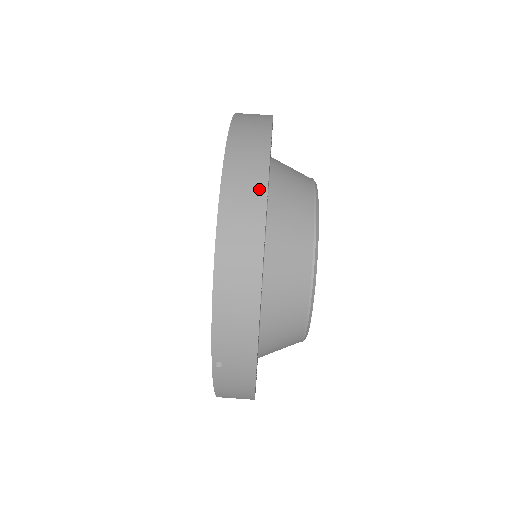
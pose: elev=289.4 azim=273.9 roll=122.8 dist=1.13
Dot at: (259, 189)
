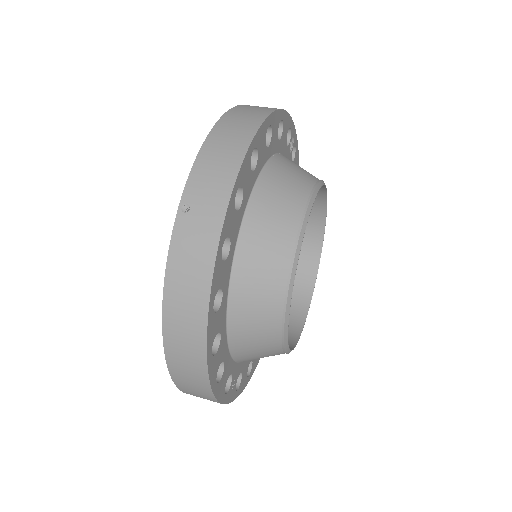
Dot at: (273, 108)
